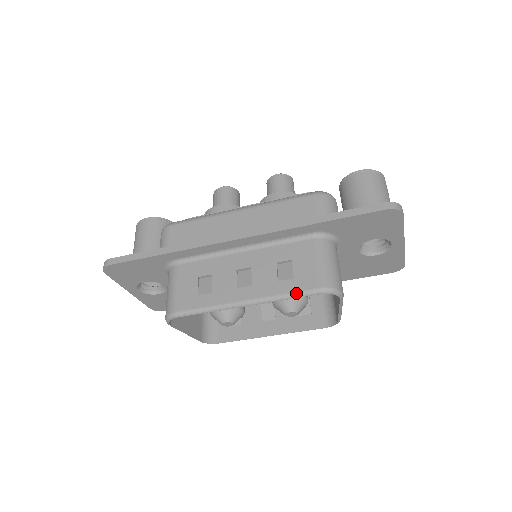
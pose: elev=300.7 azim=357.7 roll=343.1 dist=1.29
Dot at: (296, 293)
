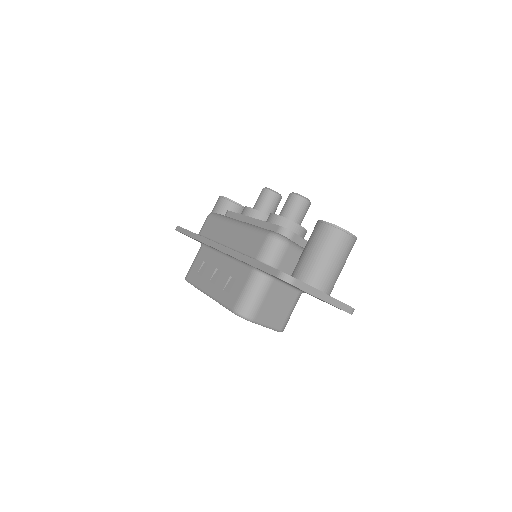
Dot at: (224, 304)
